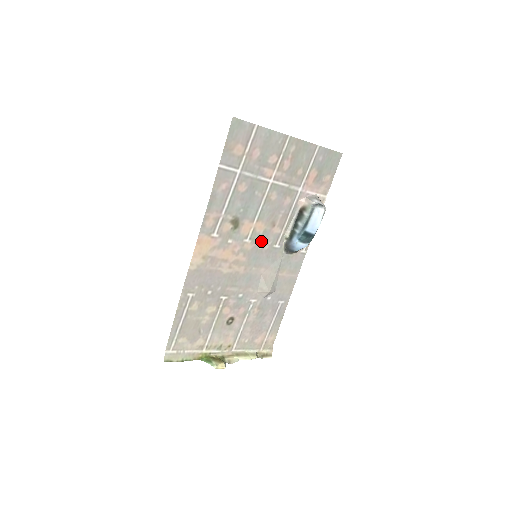
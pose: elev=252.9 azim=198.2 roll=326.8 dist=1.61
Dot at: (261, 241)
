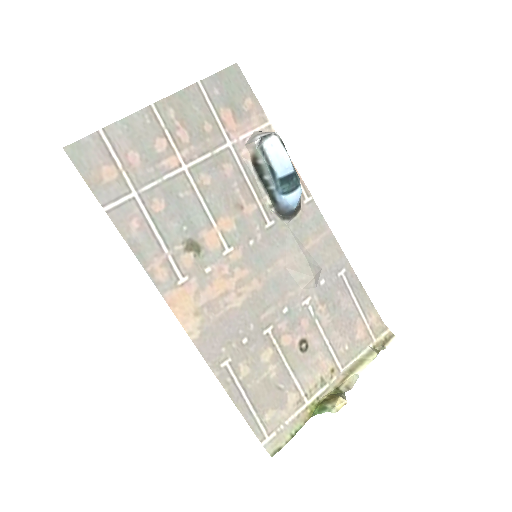
Dot at: (245, 236)
